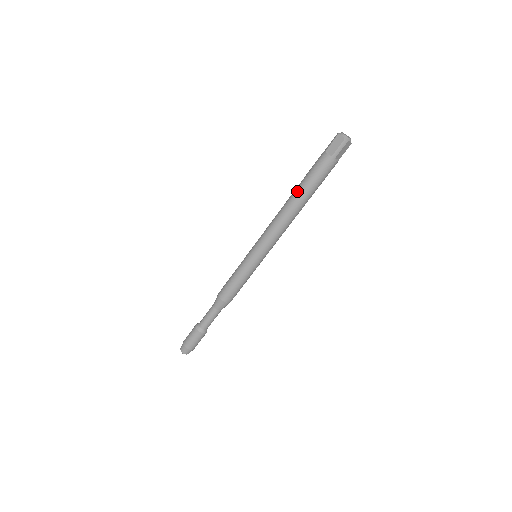
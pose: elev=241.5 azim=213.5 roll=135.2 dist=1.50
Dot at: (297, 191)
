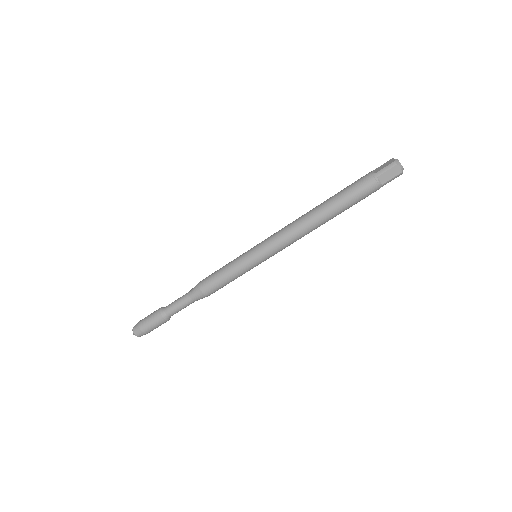
Dot at: (327, 199)
